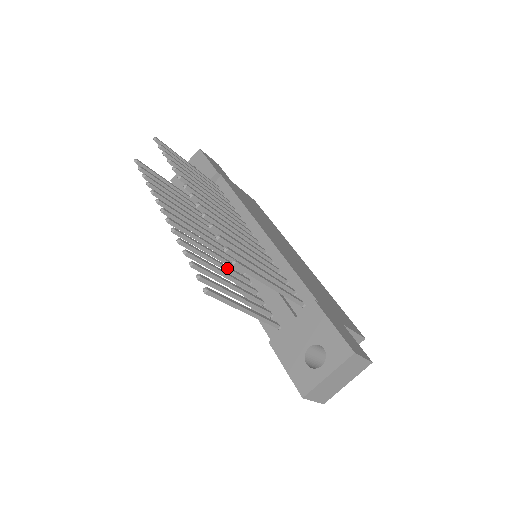
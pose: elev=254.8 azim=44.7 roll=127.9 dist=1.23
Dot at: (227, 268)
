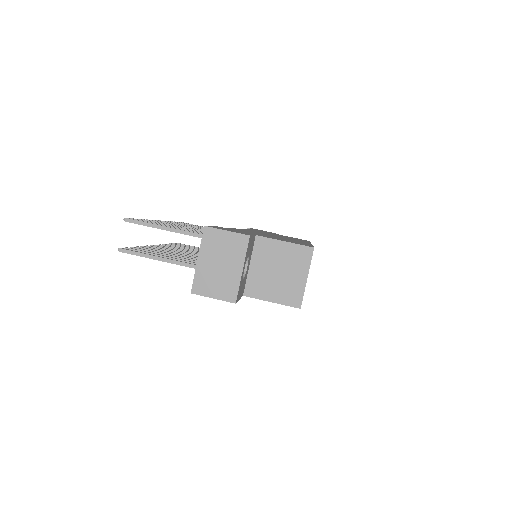
Dot at: occluded
